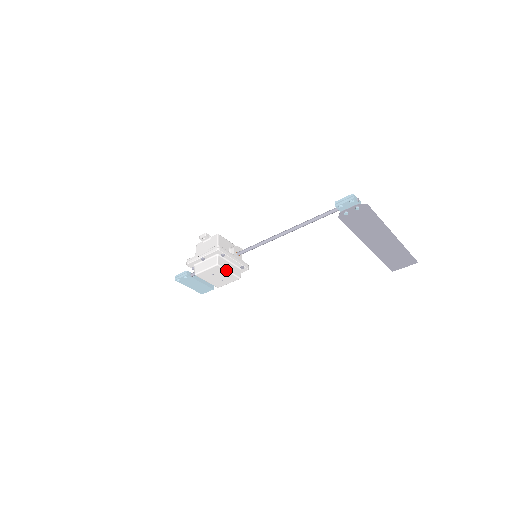
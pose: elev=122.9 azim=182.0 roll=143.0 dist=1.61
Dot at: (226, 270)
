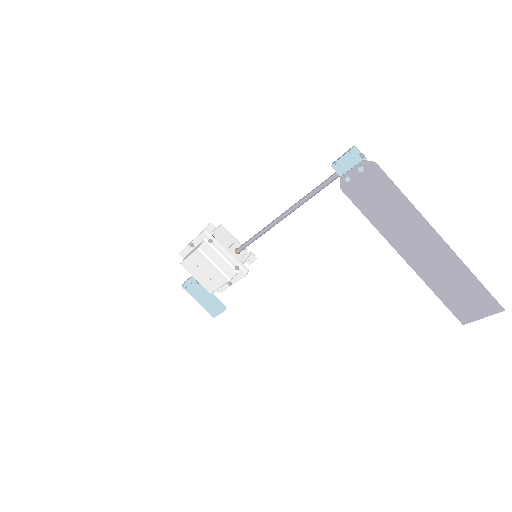
Dot at: (210, 260)
